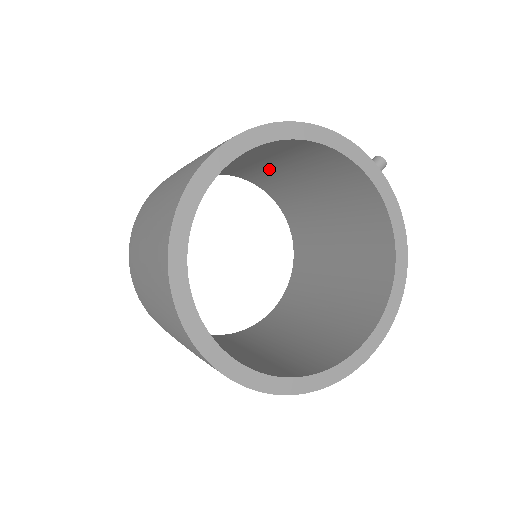
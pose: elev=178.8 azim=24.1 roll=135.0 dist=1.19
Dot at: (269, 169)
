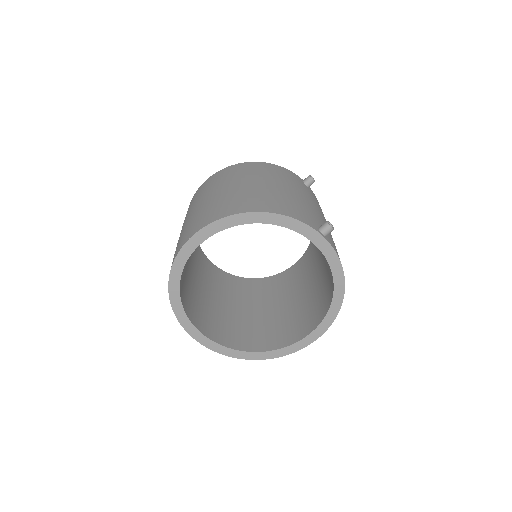
Dot at: occluded
